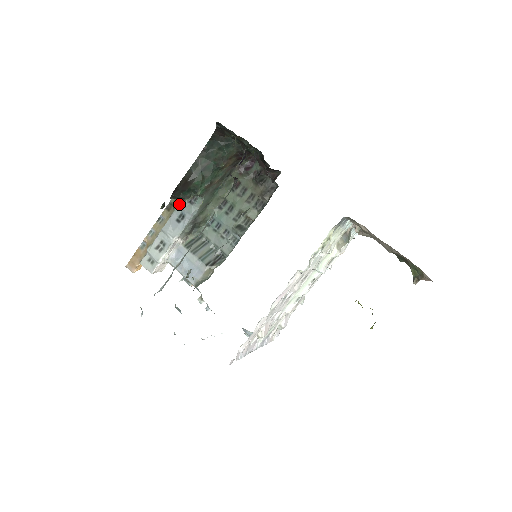
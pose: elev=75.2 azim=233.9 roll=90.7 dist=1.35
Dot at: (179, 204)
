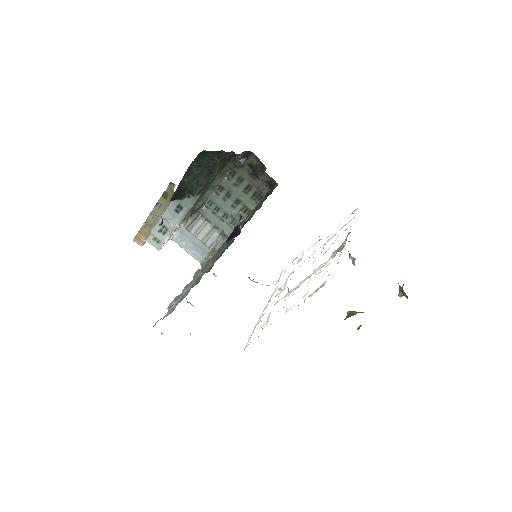
Dot at: occluded
